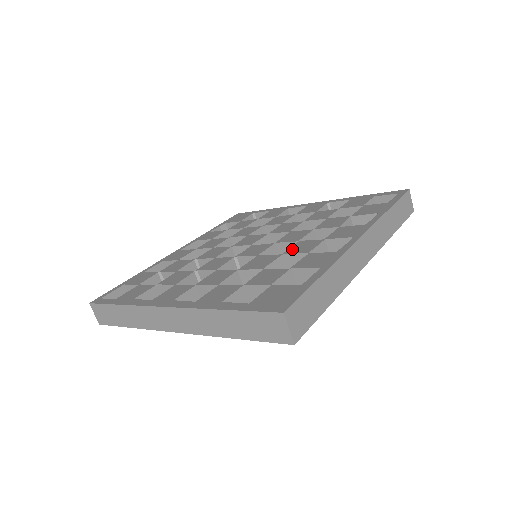
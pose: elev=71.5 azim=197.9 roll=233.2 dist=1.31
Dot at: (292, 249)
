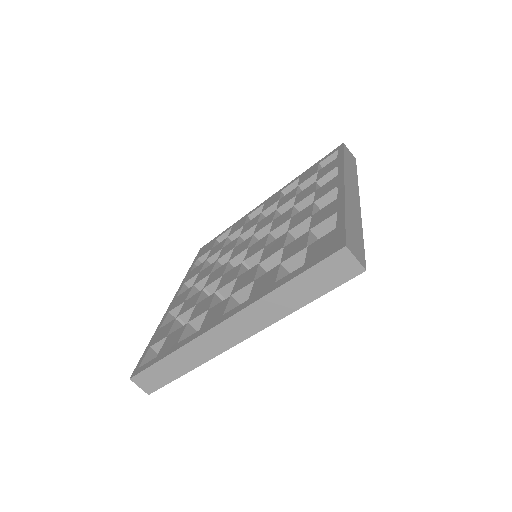
Dot at: (292, 224)
